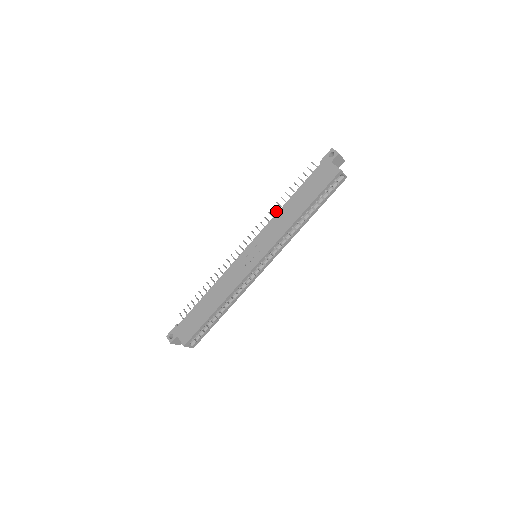
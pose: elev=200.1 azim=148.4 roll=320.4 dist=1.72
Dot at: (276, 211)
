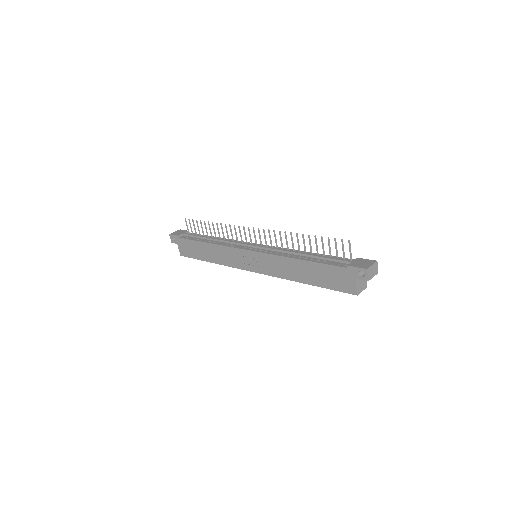
Dot at: occluded
